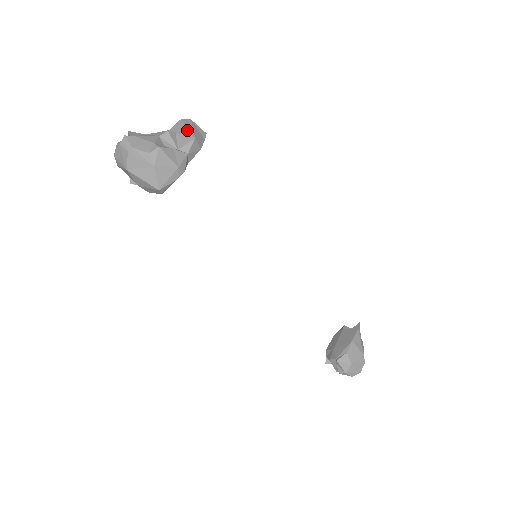
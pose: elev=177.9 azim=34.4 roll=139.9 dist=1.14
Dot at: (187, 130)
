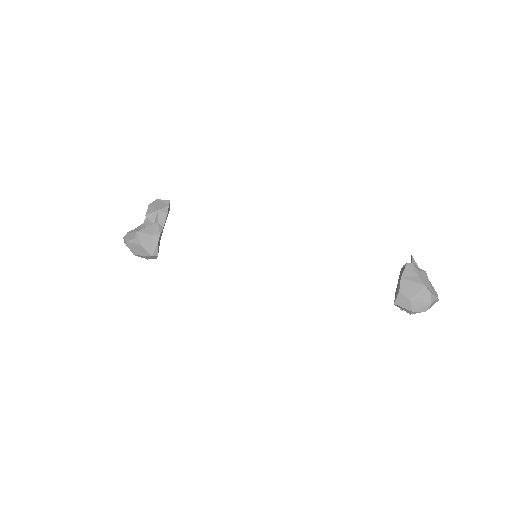
Dot at: (153, 209)
